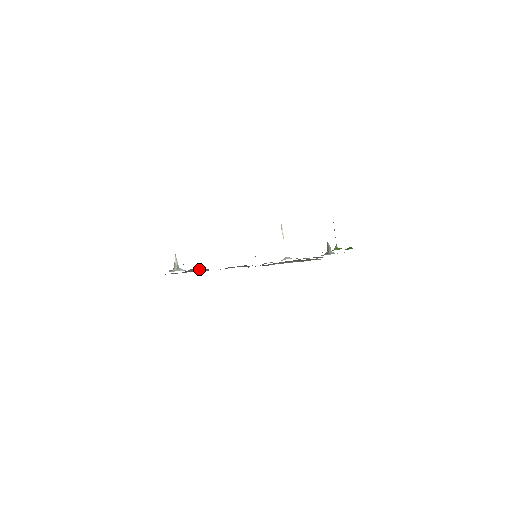
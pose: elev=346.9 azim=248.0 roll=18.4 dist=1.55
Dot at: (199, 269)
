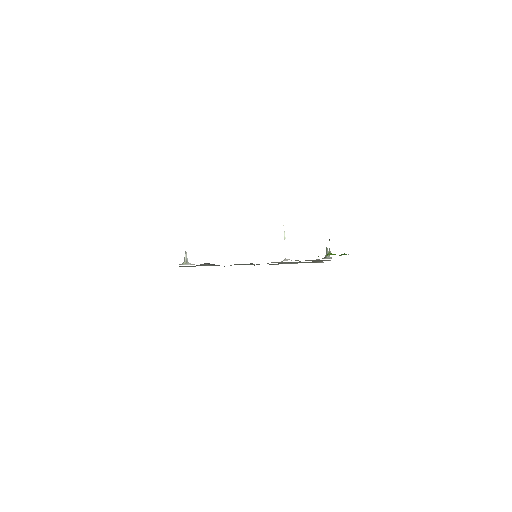
Dot at: (209, 264)
